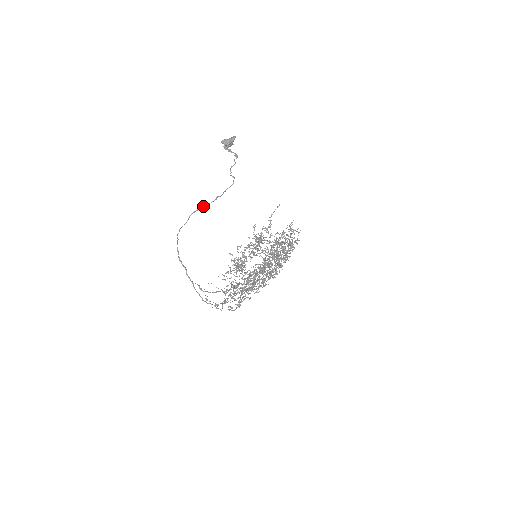
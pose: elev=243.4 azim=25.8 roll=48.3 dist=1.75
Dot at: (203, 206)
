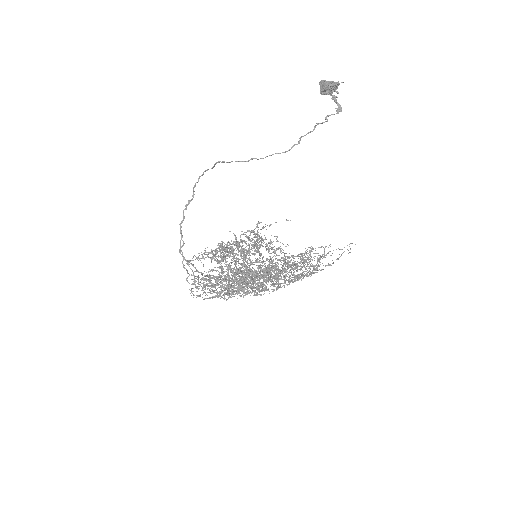
Dot at: (231, 161)
